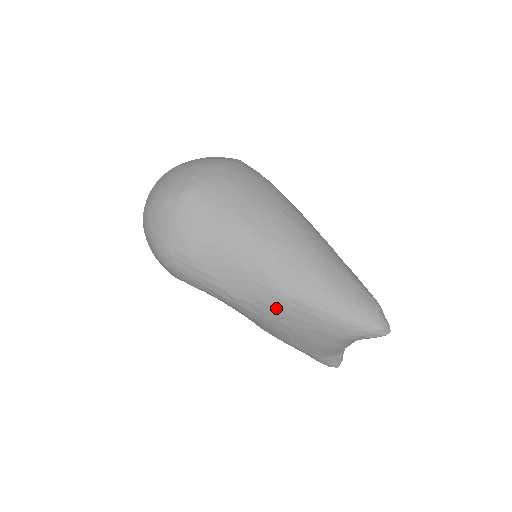
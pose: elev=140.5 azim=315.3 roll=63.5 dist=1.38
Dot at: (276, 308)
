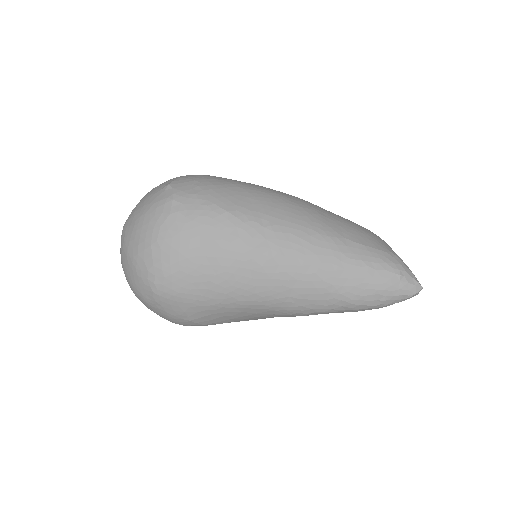
Dot at: occluded
